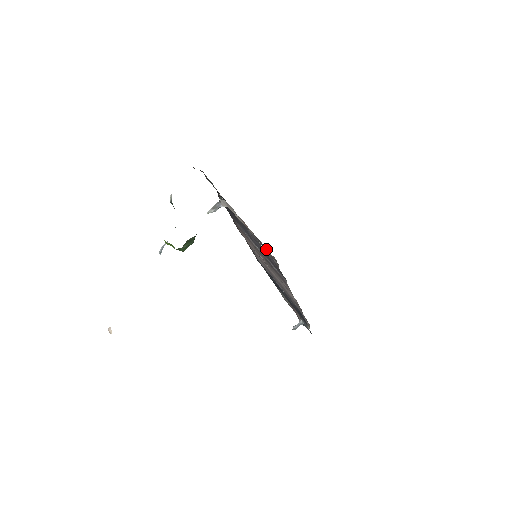
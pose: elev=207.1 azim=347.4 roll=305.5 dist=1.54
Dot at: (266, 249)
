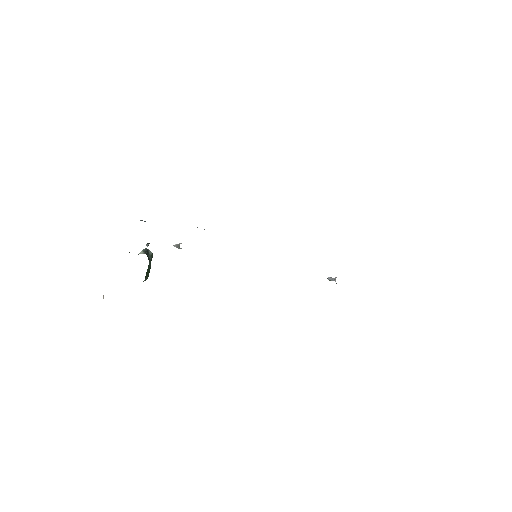
Dot at: occluded
